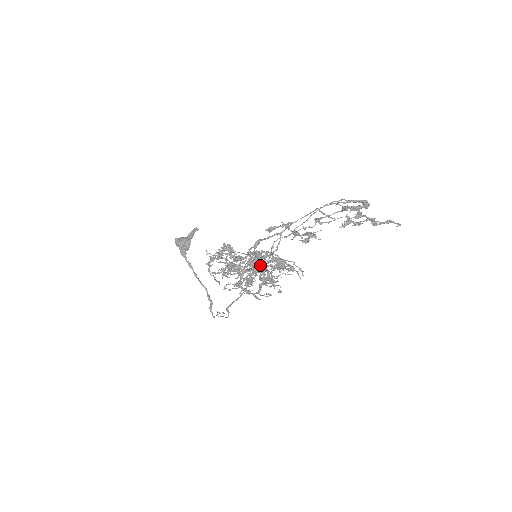
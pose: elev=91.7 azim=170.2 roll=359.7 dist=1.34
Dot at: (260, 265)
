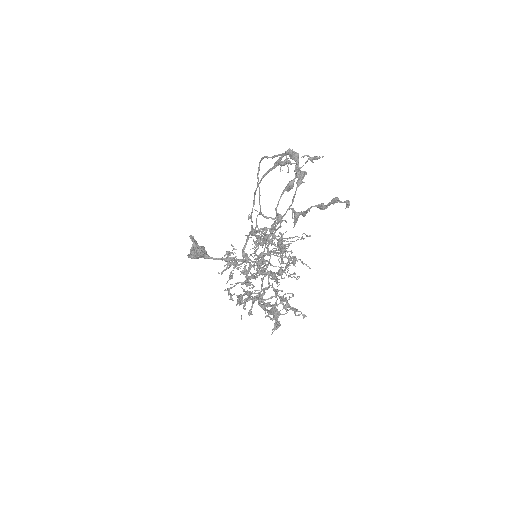
Dot at: occluded
